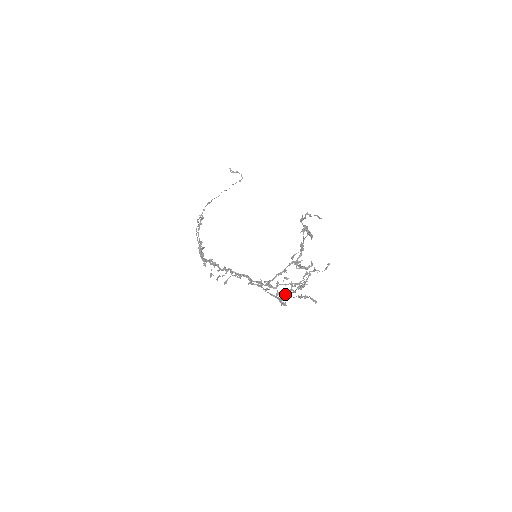
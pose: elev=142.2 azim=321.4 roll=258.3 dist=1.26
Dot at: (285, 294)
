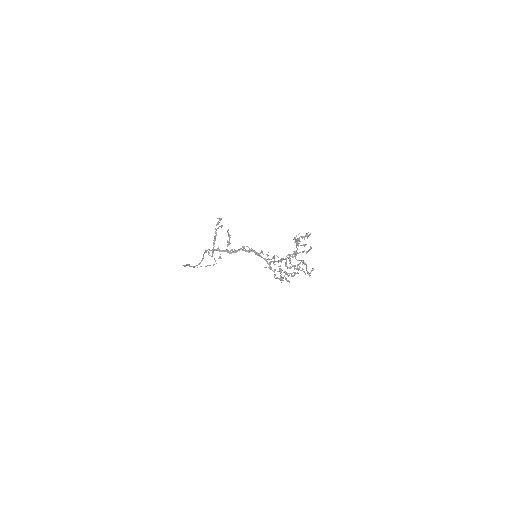
Dot at: occluded
